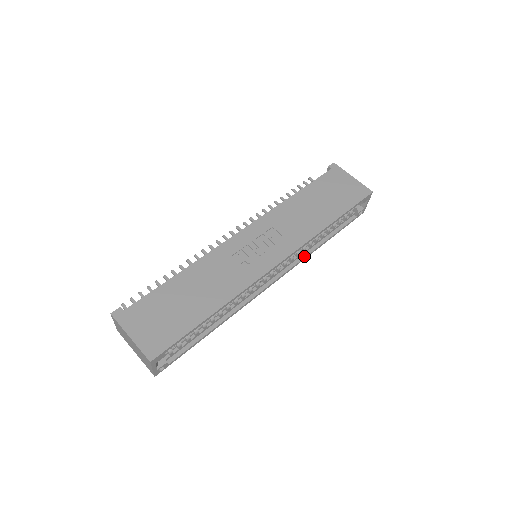
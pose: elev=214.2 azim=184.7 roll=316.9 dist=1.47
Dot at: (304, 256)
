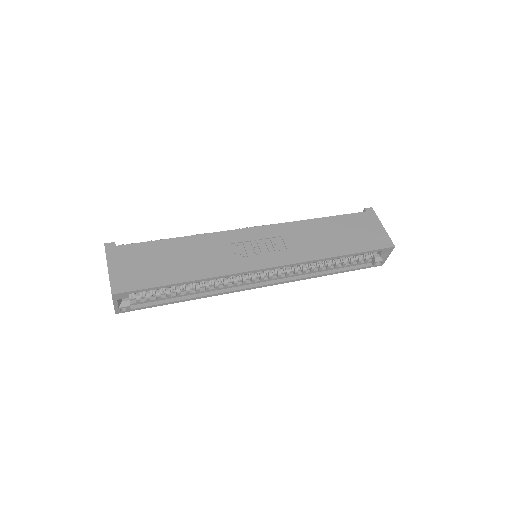
Dot at: (302, 277)
